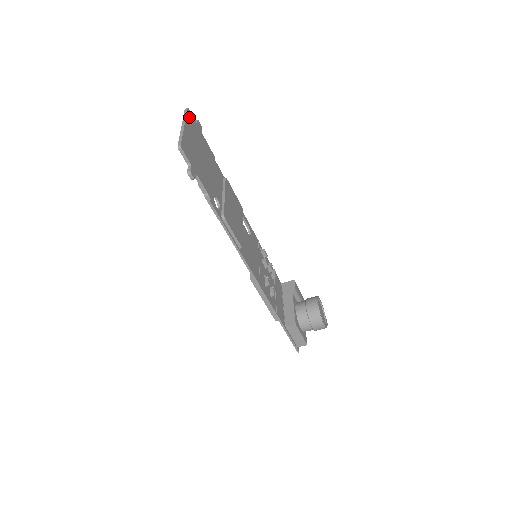
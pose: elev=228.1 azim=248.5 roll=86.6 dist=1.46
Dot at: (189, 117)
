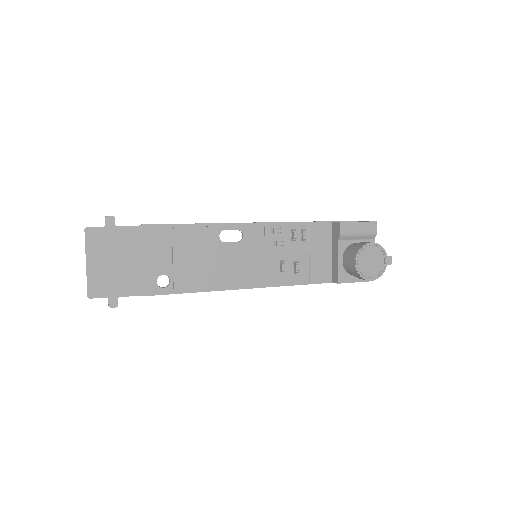
Dot at: (90, 238)
